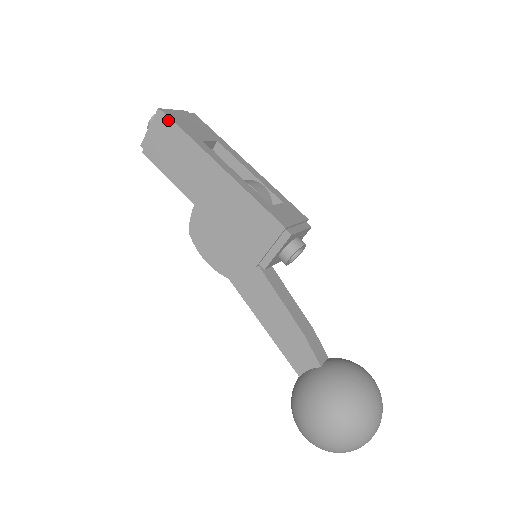
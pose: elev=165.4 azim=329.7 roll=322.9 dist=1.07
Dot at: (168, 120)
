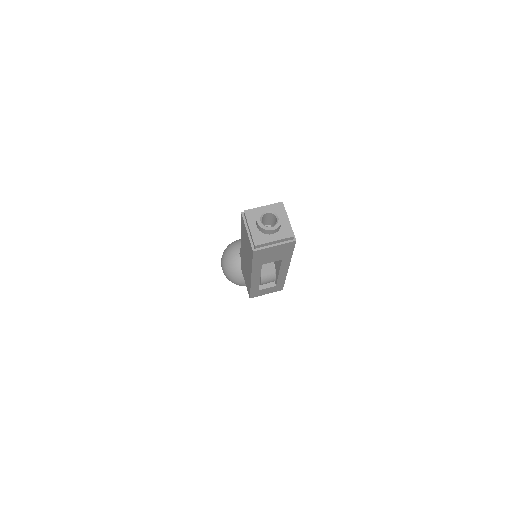
Dot at: (252, 253)
